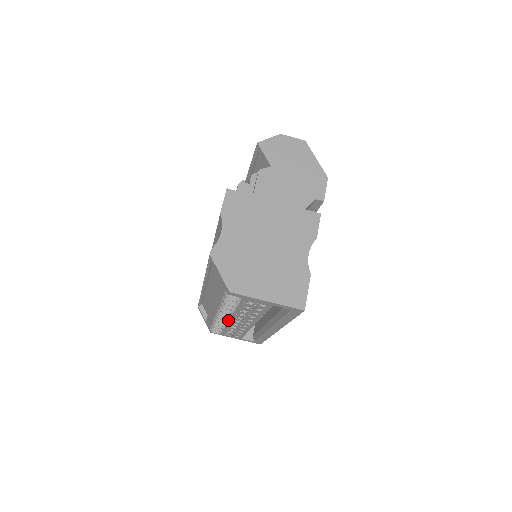
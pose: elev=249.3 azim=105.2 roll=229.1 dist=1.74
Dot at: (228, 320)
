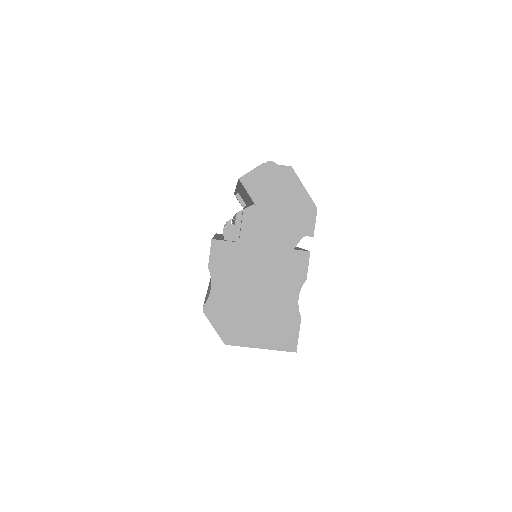
Dot at: occluded
